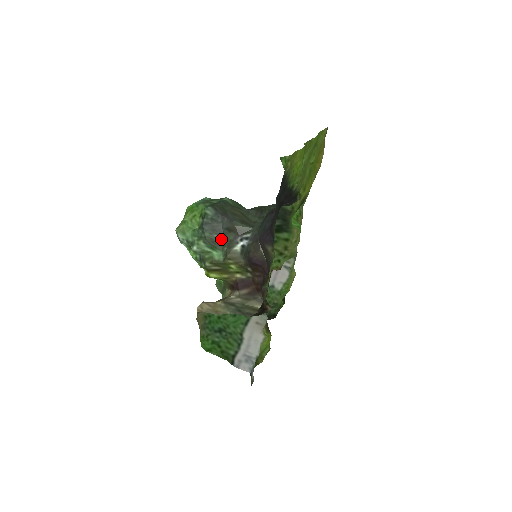
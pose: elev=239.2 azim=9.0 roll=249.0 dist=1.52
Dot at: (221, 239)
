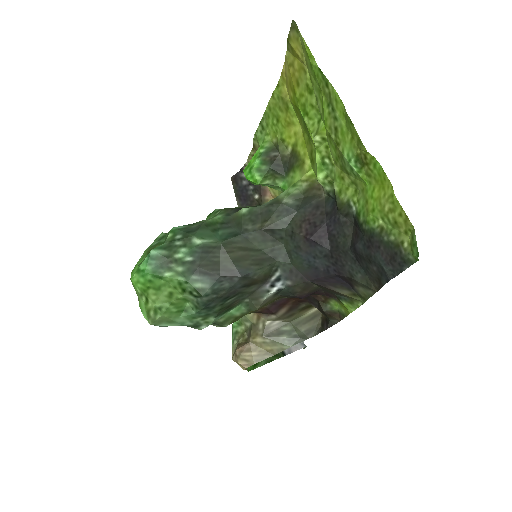
Dot at: (236, 297)
